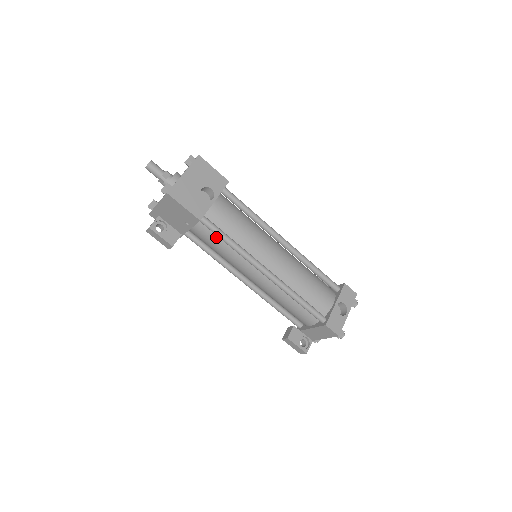
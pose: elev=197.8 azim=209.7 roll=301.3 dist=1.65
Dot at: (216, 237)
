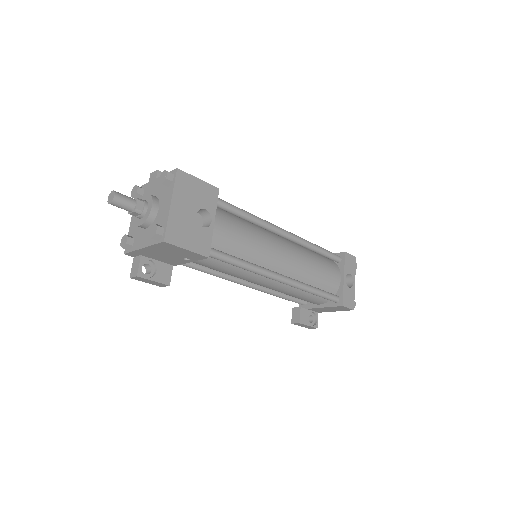
Dot at: (221, 261)
